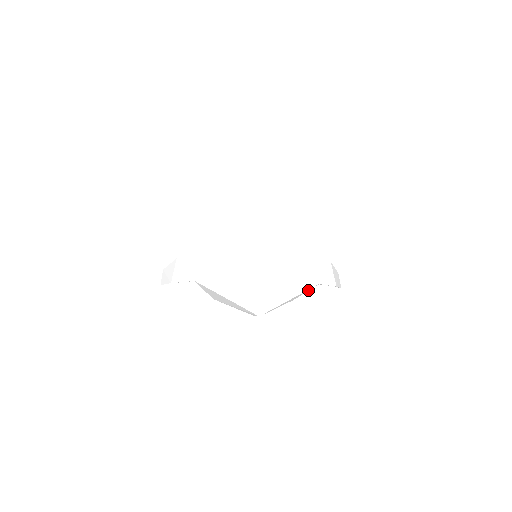
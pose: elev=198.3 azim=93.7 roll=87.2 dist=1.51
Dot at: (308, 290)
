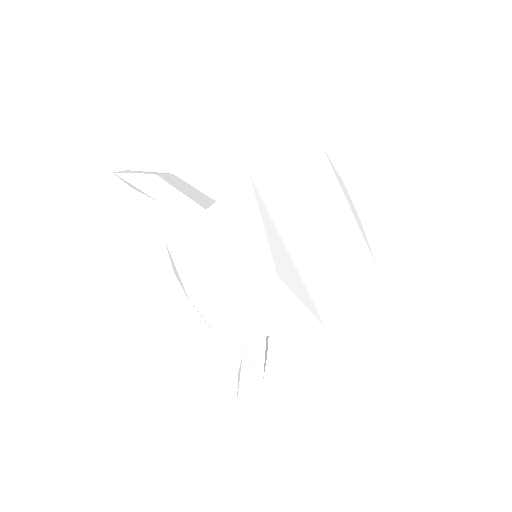
Dot at: (291, 329)
